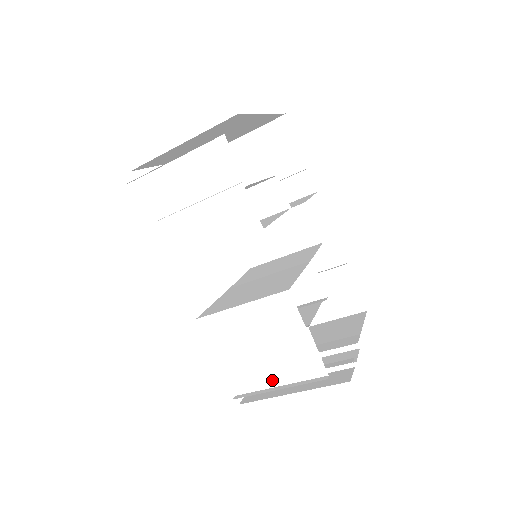
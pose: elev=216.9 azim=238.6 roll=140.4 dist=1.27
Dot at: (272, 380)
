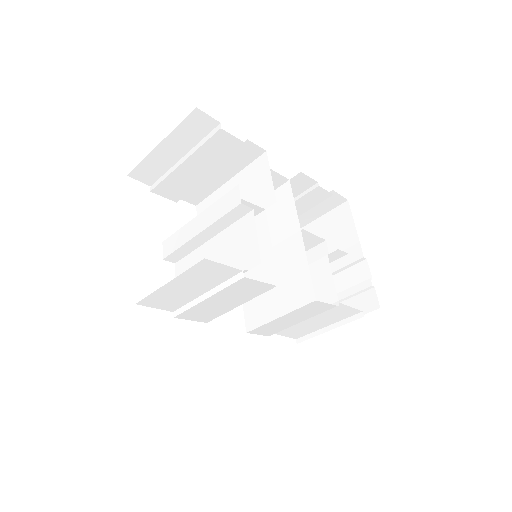
Dot at: (320, 326)
